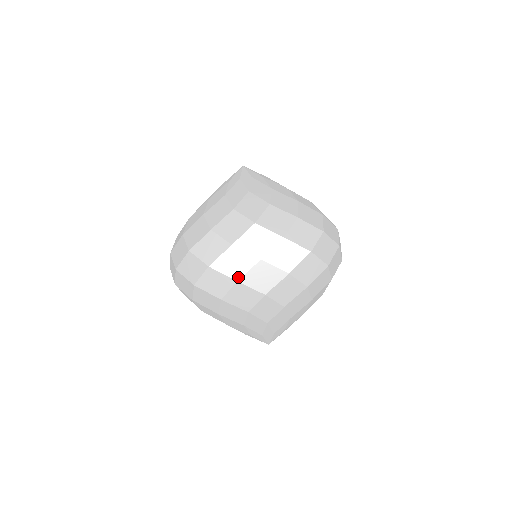
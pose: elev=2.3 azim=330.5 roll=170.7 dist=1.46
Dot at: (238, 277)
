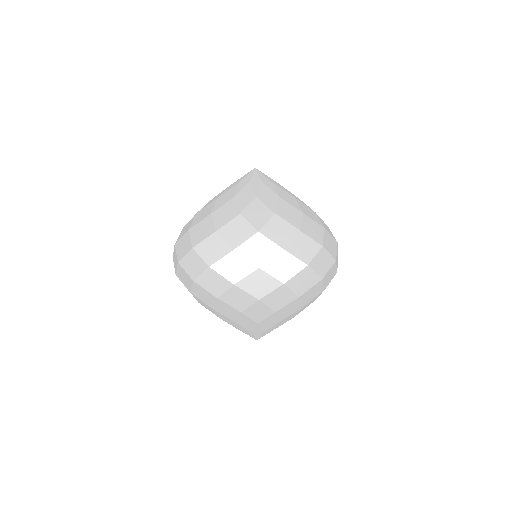
Dot at: (323, 275)
